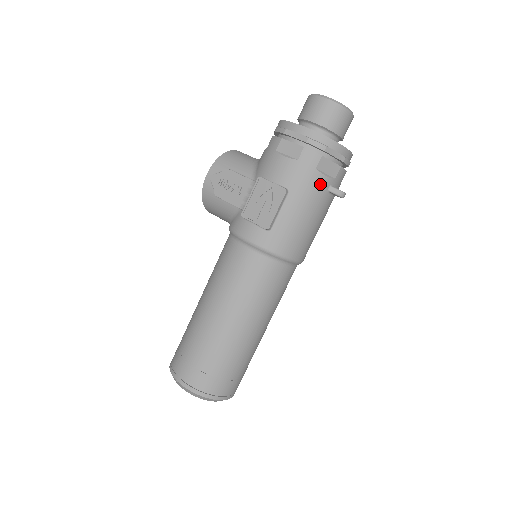
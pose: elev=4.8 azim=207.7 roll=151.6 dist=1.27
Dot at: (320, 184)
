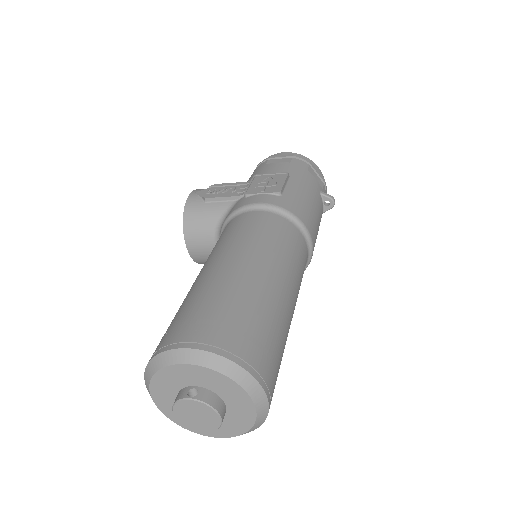
Dot at: (314, 182)
